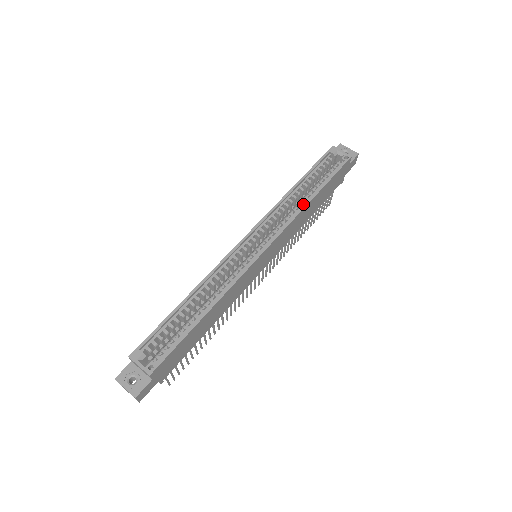
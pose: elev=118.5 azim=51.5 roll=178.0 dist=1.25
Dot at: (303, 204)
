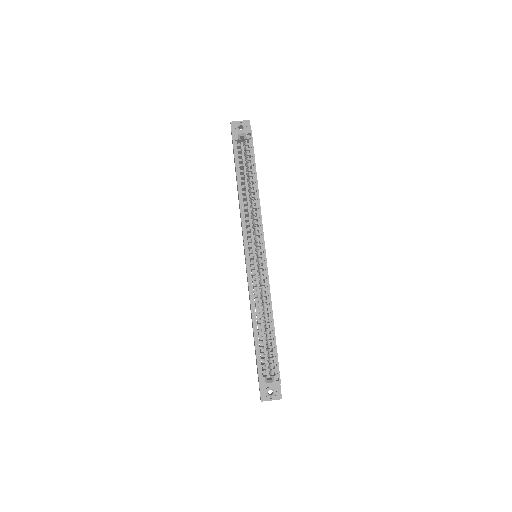
Dot at: (255, 198)
